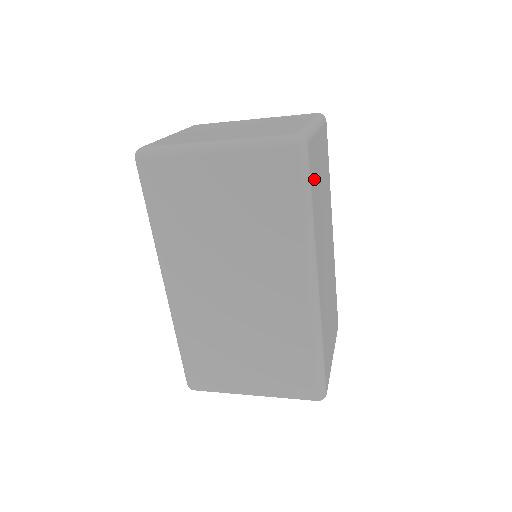
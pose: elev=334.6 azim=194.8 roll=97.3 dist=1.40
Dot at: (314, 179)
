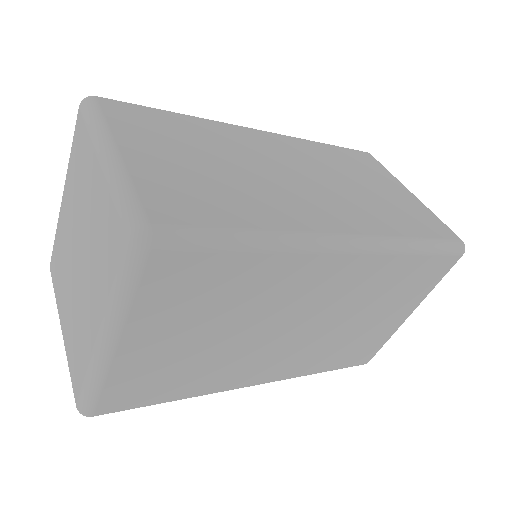
Dot at: (202, 204)
